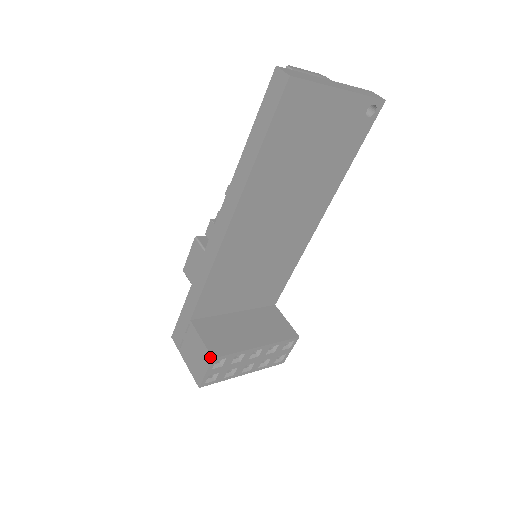
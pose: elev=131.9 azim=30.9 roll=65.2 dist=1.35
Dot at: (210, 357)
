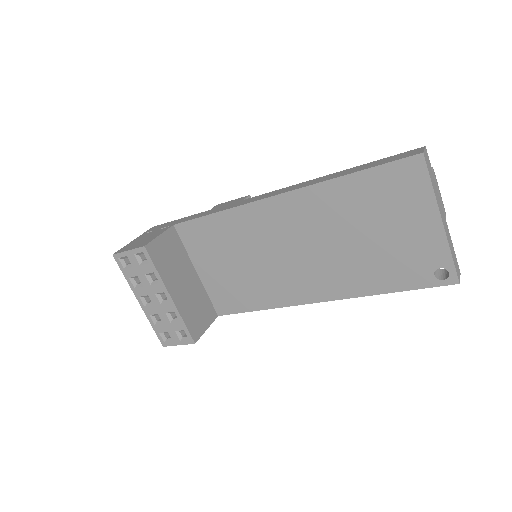
Dot at: (145, 244)
